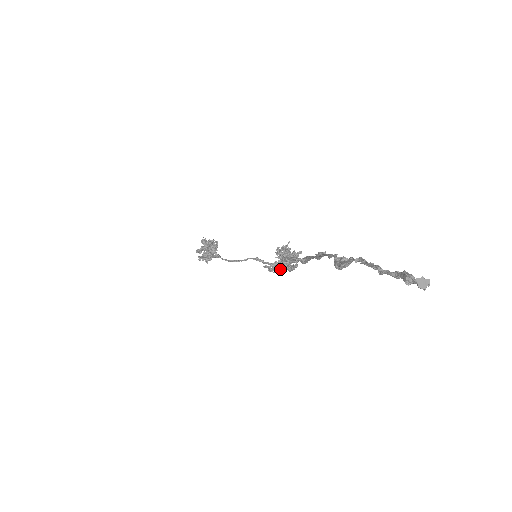
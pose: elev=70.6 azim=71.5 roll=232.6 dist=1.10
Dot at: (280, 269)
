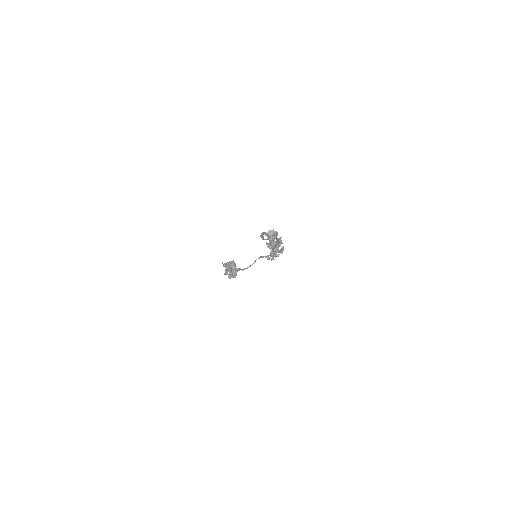
Dot at: (277, 255)
